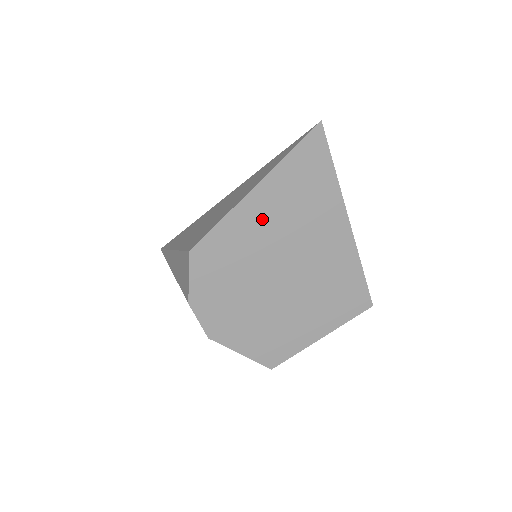
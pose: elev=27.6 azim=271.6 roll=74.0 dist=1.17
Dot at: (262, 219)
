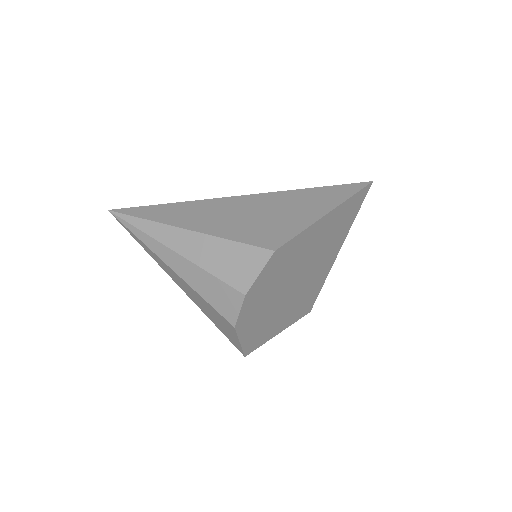
Dot at: (316, 237)
